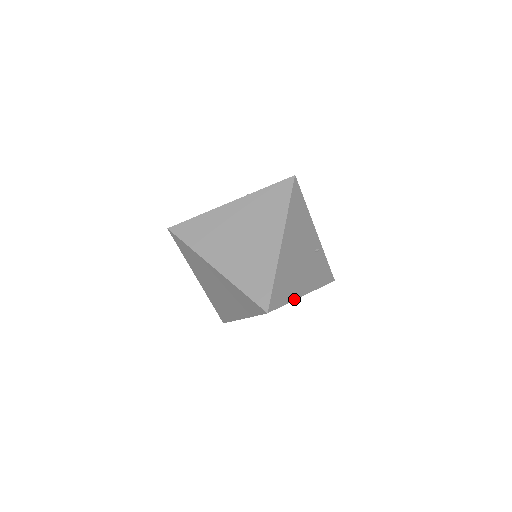
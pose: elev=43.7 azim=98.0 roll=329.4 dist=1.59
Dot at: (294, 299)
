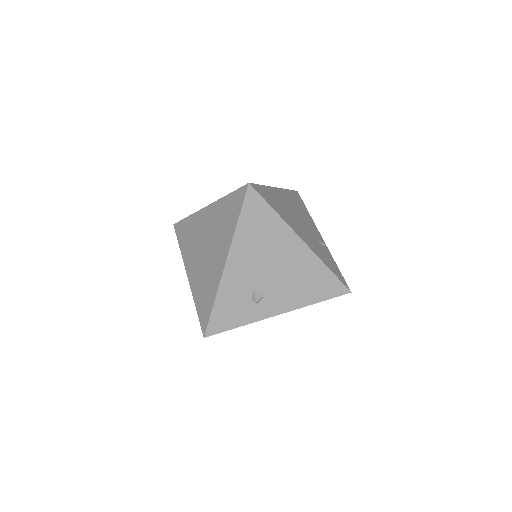
Dot at: (286, 223)
